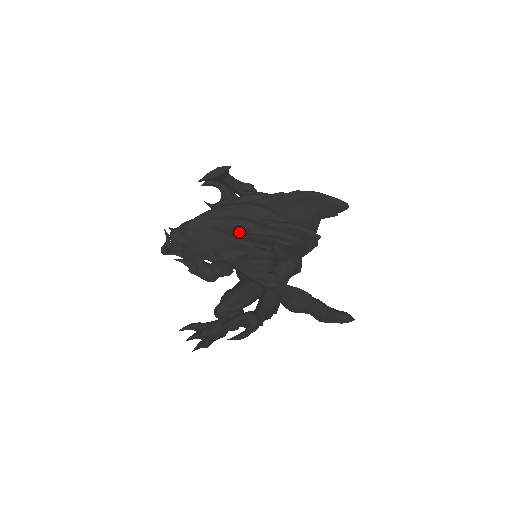
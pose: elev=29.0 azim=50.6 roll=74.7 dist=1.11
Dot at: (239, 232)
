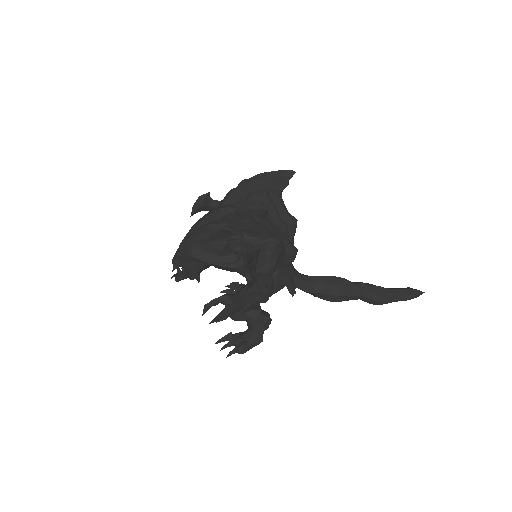
Dot at: (210, 235)
